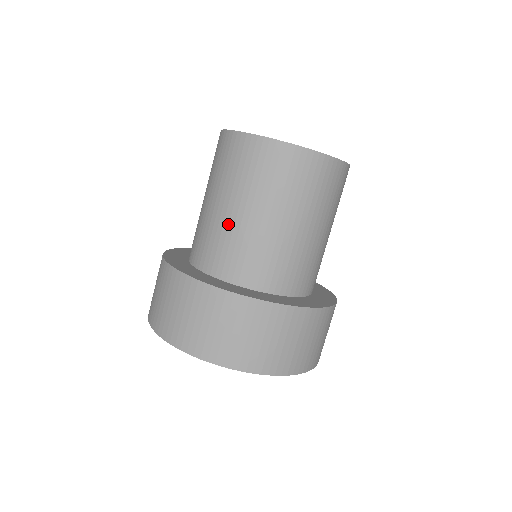
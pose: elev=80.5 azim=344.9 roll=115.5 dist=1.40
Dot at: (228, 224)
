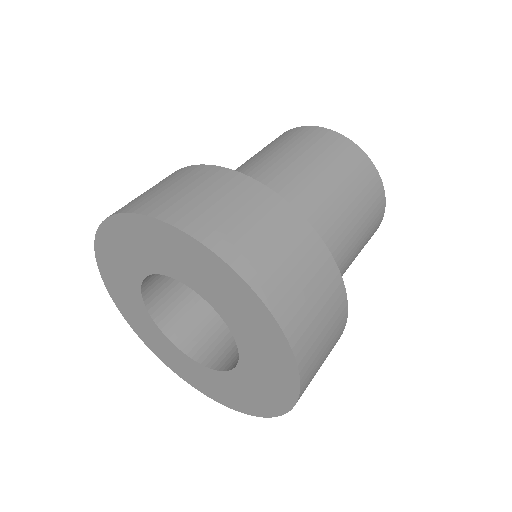
Dot at: (300, 182)
